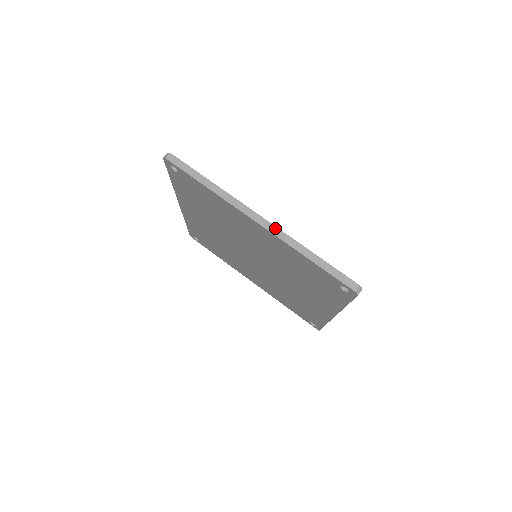
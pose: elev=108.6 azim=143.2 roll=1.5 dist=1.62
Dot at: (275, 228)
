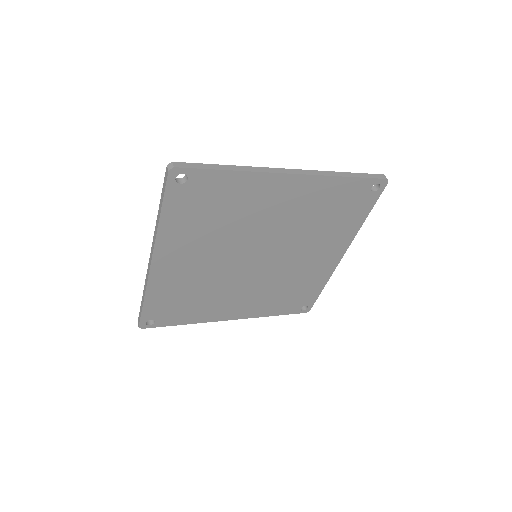
Dot at: (307, 171)
